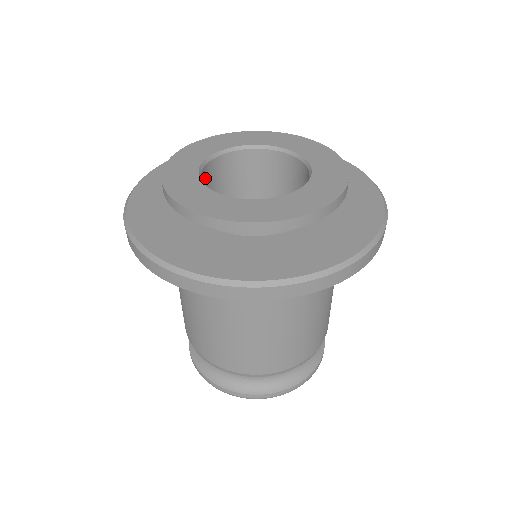
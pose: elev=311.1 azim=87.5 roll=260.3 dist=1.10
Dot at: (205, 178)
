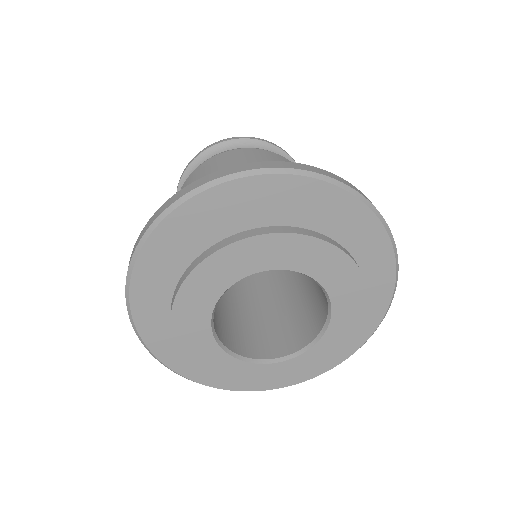
Dot at: occluded
